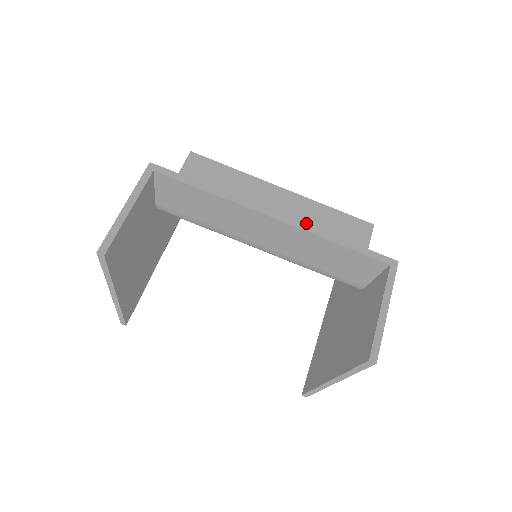
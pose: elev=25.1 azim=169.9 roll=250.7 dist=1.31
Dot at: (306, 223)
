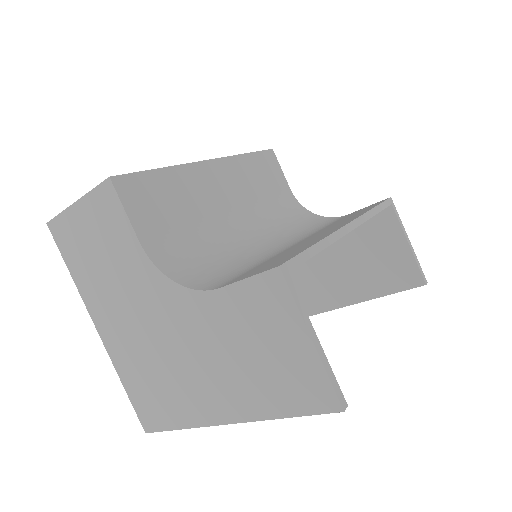
Dot at: (248, 186)
